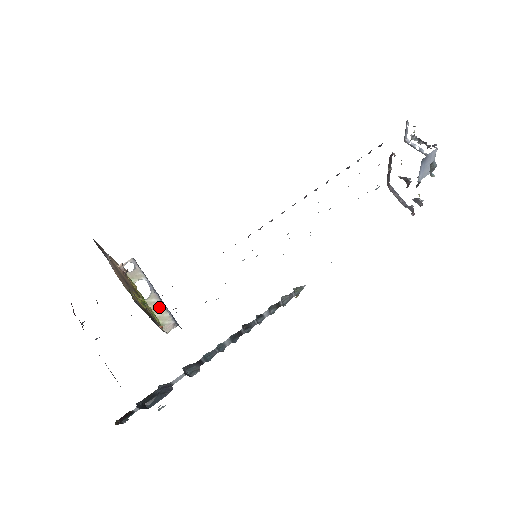
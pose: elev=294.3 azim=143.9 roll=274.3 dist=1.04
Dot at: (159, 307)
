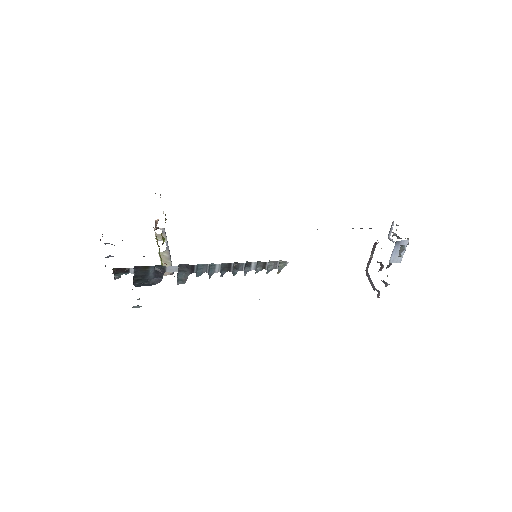
Dot at: (167, 260)
